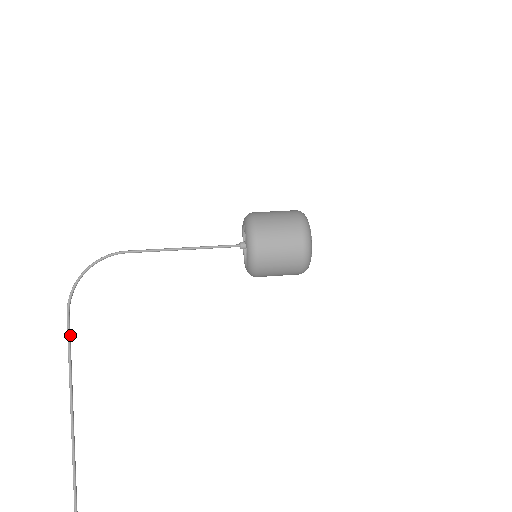
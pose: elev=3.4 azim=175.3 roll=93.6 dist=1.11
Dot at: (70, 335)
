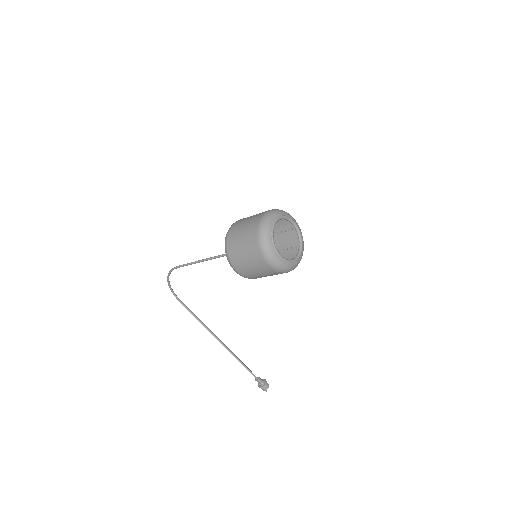
Dot at: (189, 310)
